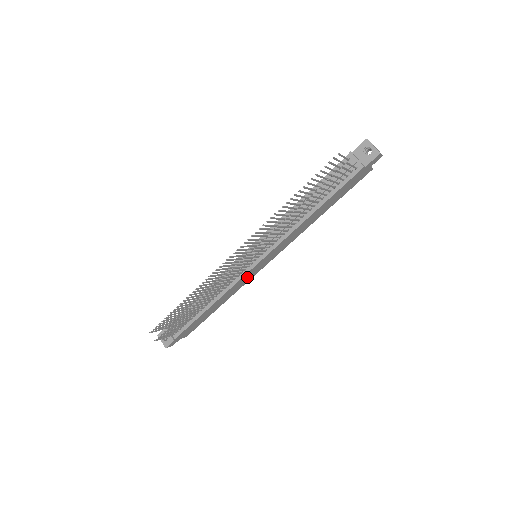
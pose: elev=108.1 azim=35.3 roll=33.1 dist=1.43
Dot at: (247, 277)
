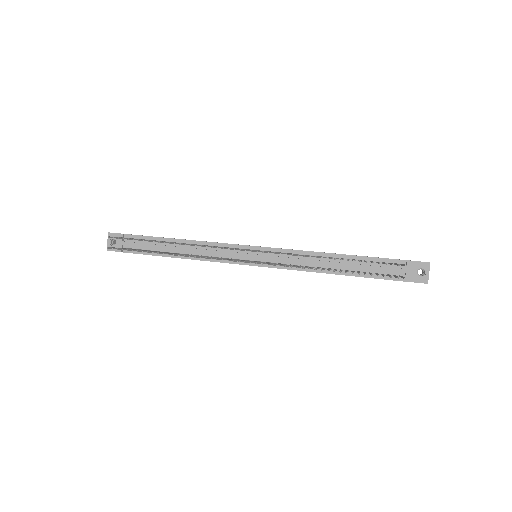
Dot at: occluded
